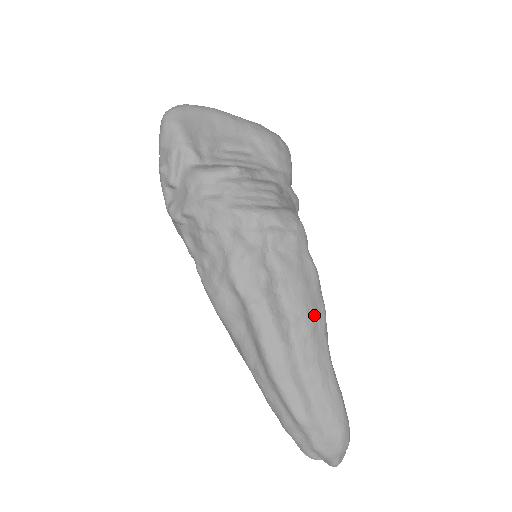
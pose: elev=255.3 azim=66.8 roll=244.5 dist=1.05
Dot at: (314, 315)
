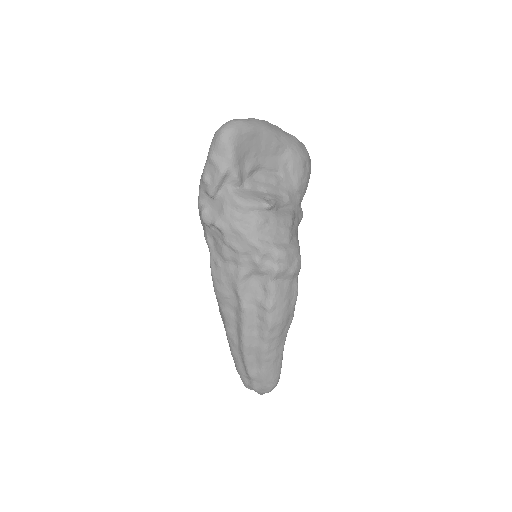
Dot at: (285, 324)
